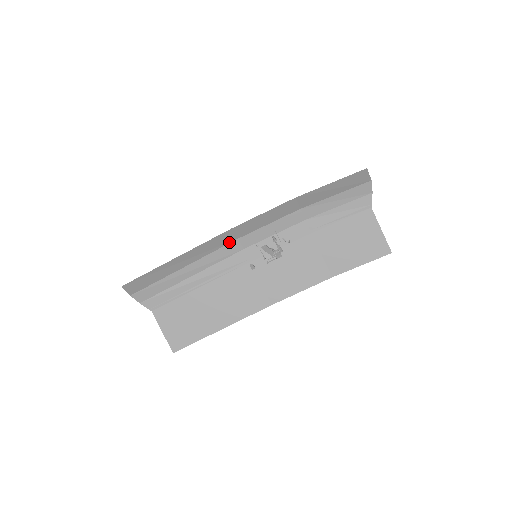
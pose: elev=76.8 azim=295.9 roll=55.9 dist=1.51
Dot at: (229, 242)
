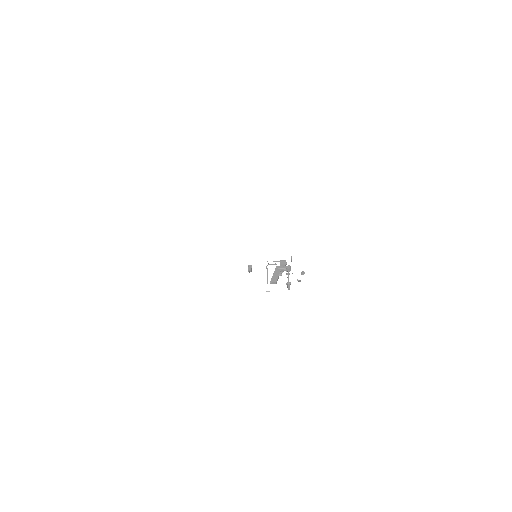
Dot at: occluded
